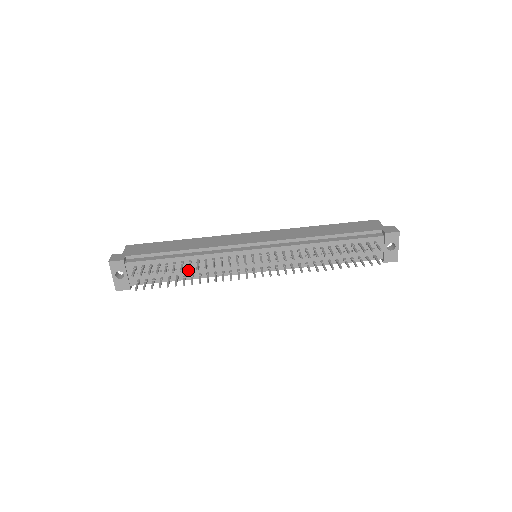
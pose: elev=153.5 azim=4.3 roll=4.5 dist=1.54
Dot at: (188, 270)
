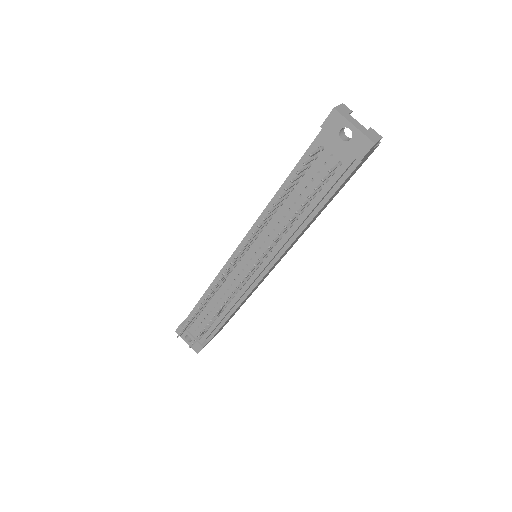
Dot at: occluded
